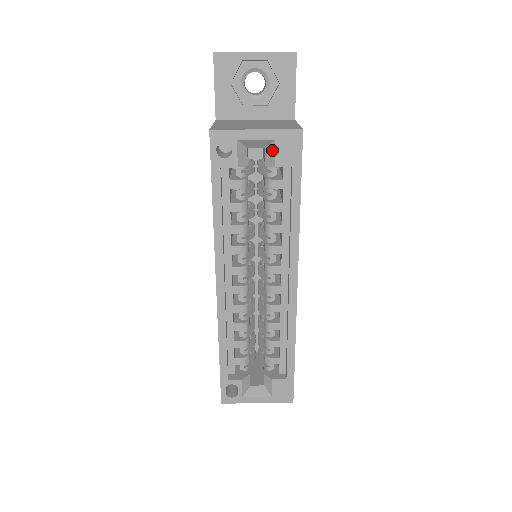
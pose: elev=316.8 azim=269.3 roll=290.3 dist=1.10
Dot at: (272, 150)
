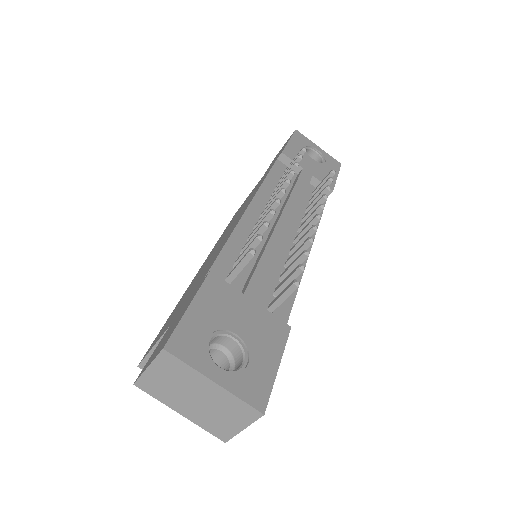
Dot at: occluded
